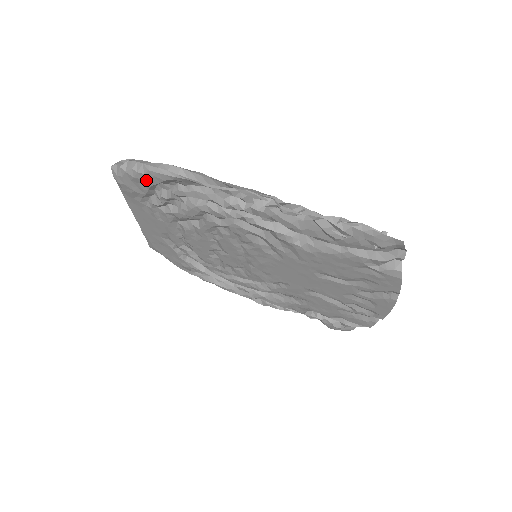
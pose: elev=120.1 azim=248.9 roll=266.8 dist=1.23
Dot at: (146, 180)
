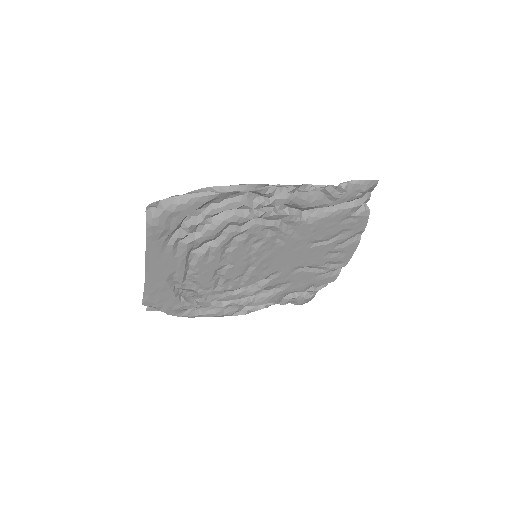
Dot at: (185, 210)
